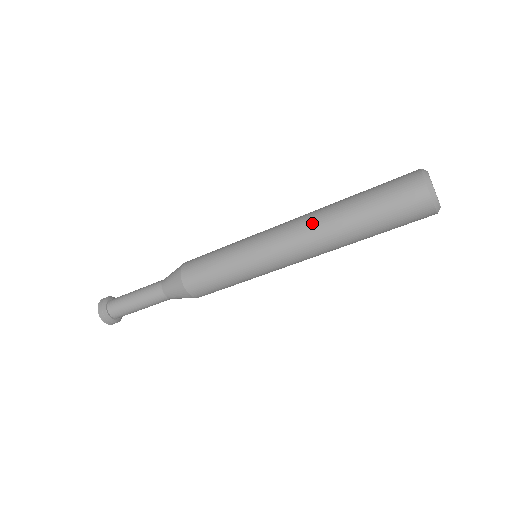
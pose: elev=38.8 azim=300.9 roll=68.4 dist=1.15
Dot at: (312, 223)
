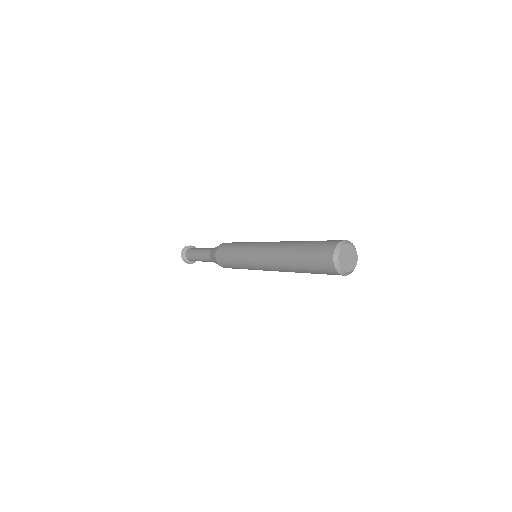
Dot at: (283, 271)
